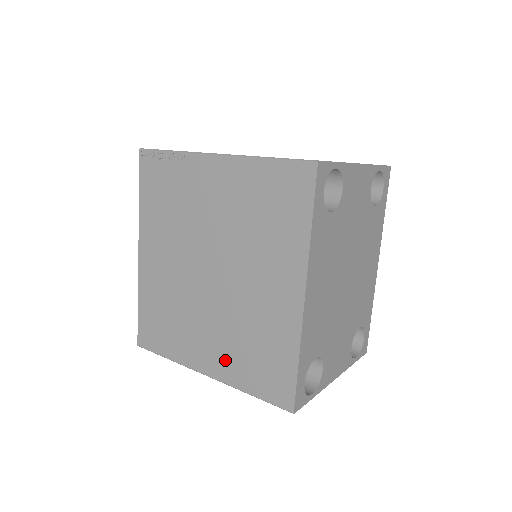
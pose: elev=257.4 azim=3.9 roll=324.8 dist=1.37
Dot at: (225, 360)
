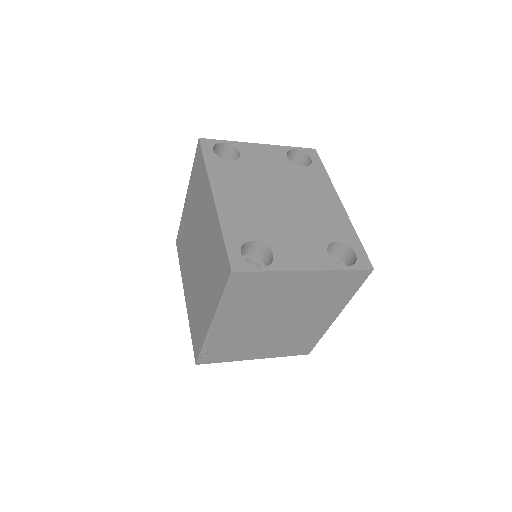
Dot at: (211, 296)
